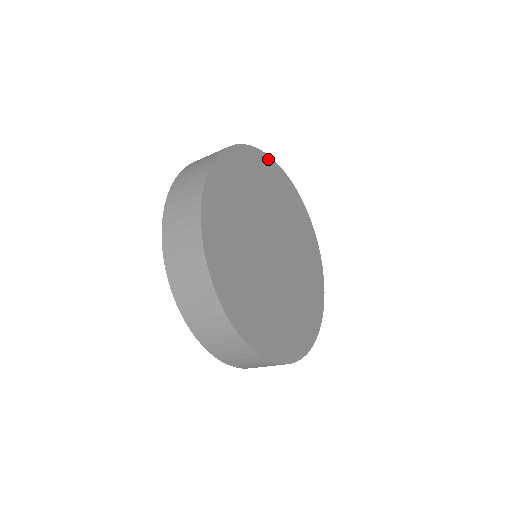
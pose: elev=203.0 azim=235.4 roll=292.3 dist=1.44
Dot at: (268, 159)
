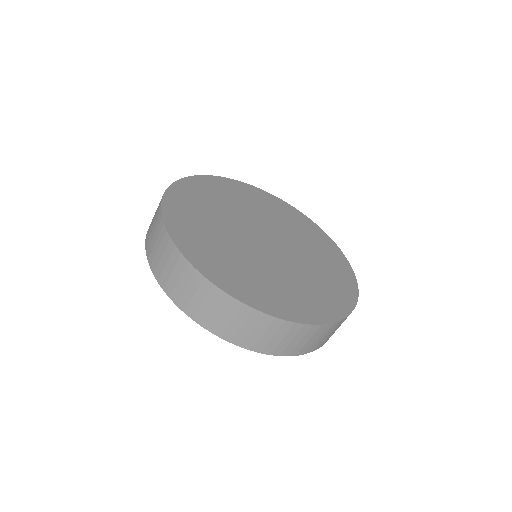
Dot at: (204, 178)
